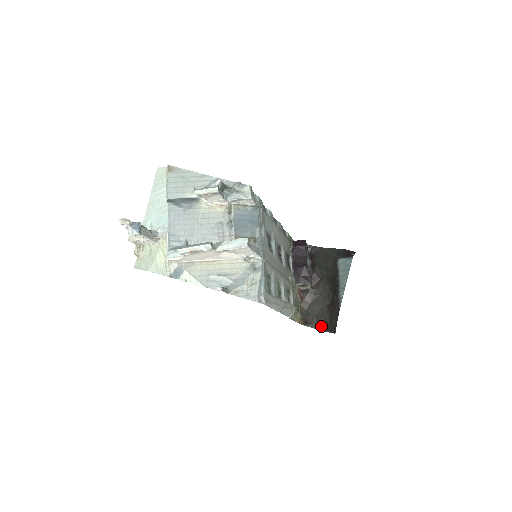
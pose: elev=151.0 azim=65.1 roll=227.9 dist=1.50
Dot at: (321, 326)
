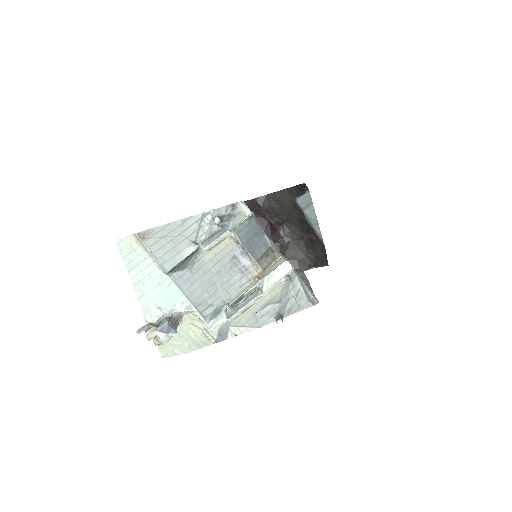
Dot at: (308, 266)
